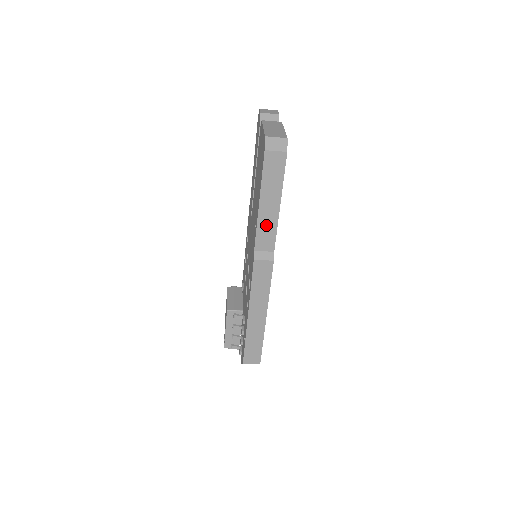
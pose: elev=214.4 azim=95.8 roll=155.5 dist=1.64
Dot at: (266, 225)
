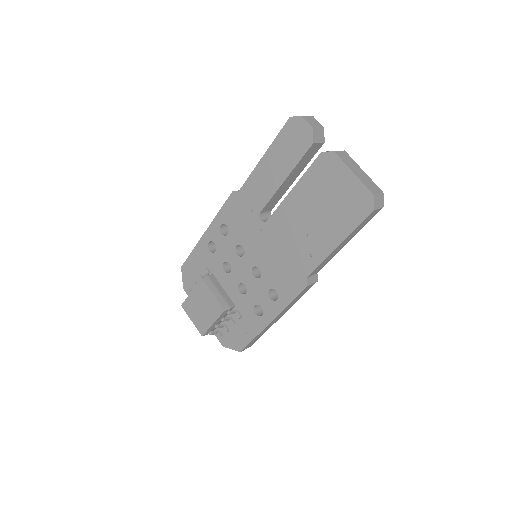
Dot at: (329, 258)
